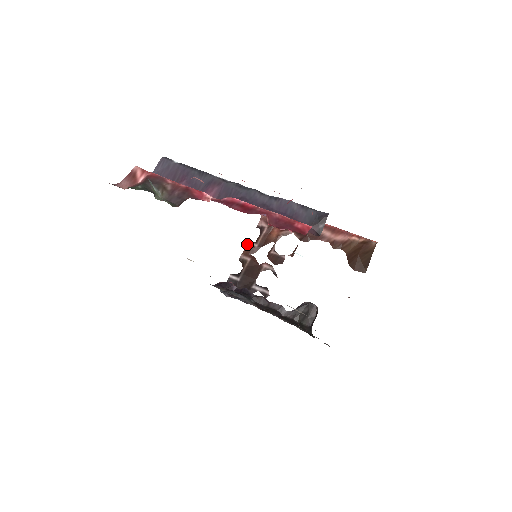
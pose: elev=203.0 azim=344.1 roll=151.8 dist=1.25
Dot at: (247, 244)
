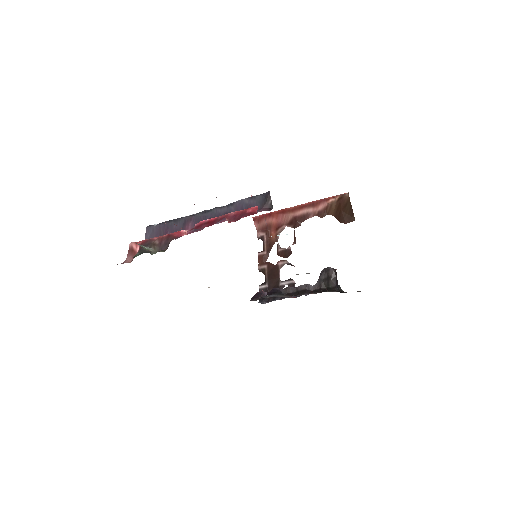
Dot at: (258, 256)
